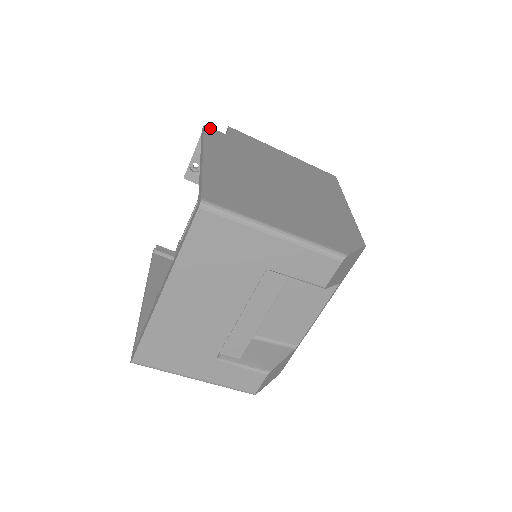
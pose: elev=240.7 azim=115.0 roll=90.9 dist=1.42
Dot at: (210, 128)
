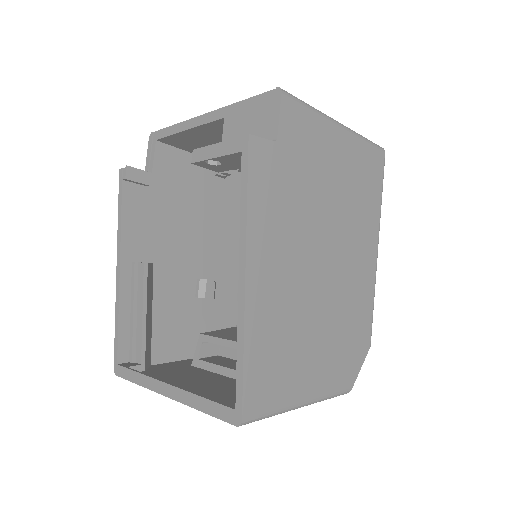
Dot at: (257, 140)
